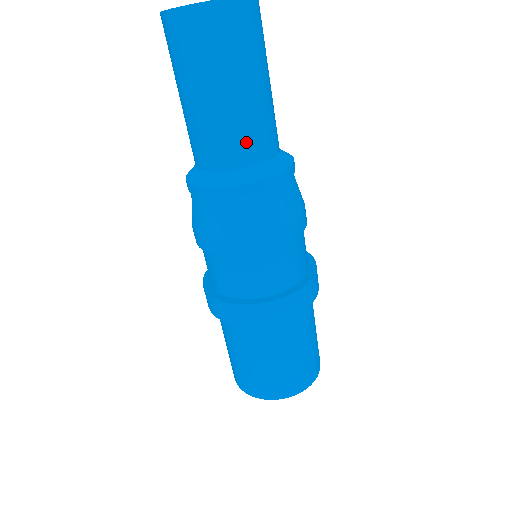
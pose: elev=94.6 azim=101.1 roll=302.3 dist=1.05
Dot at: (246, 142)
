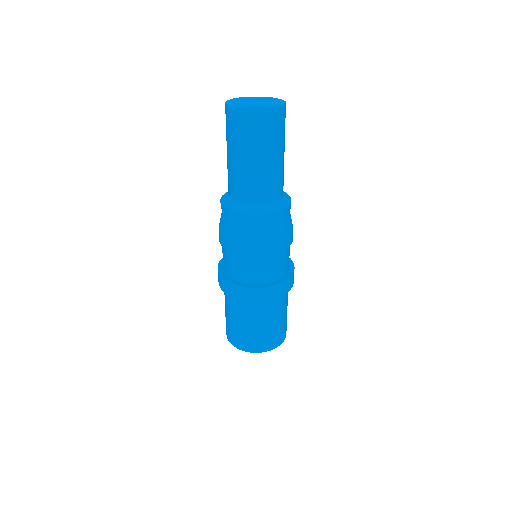
Dot at: (262, 189)
